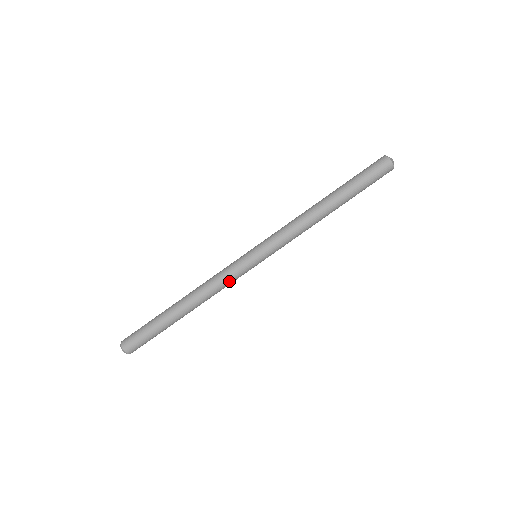
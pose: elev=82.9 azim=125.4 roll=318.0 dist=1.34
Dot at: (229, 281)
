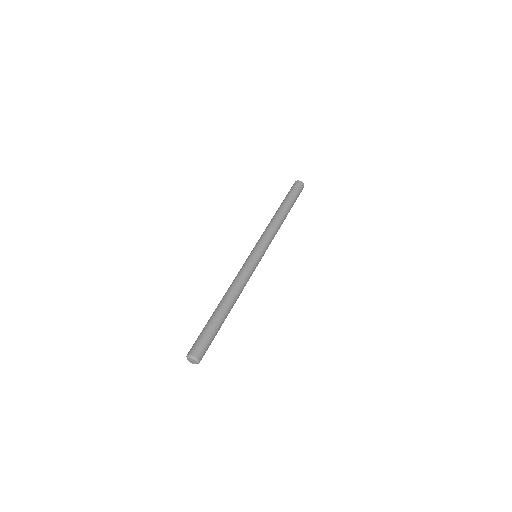
Dot at: (249, 276)
